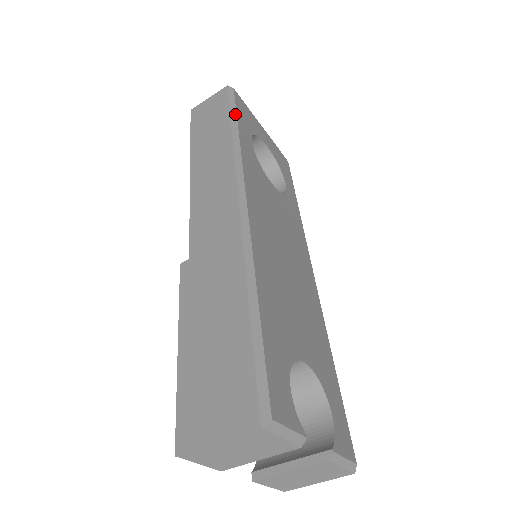
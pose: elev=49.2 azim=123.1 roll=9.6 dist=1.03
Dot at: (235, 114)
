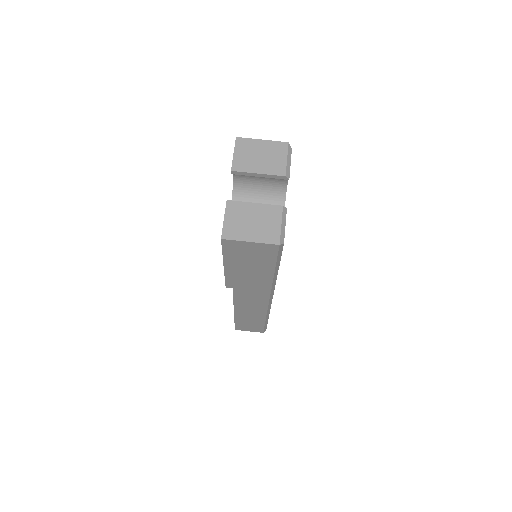
Dot at: occluded
